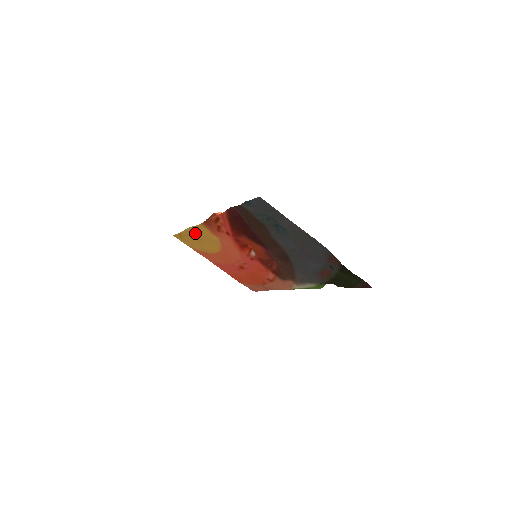
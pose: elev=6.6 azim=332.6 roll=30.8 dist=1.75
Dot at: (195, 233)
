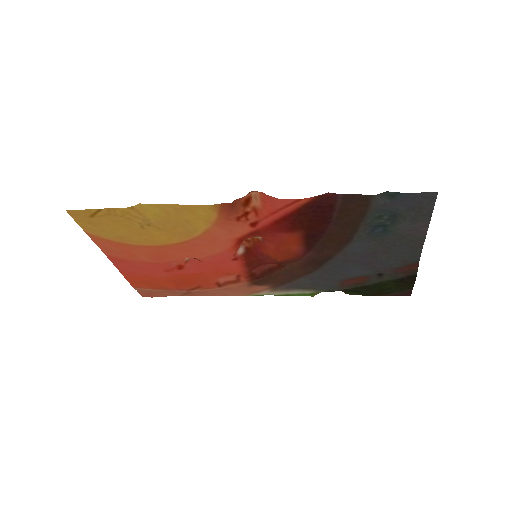
Dot at: (150, 214)
